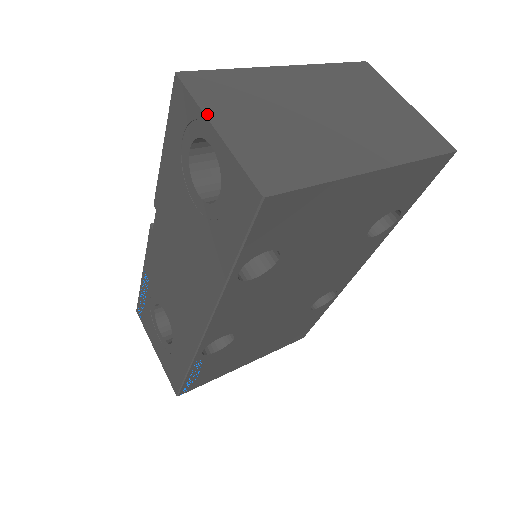
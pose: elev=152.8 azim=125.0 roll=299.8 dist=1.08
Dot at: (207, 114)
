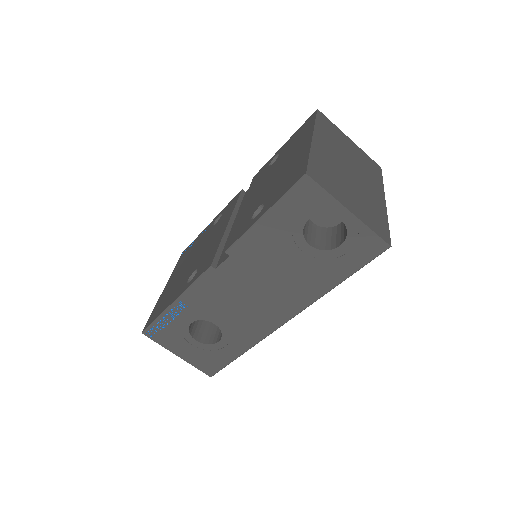
Dot at: (340, 202)
